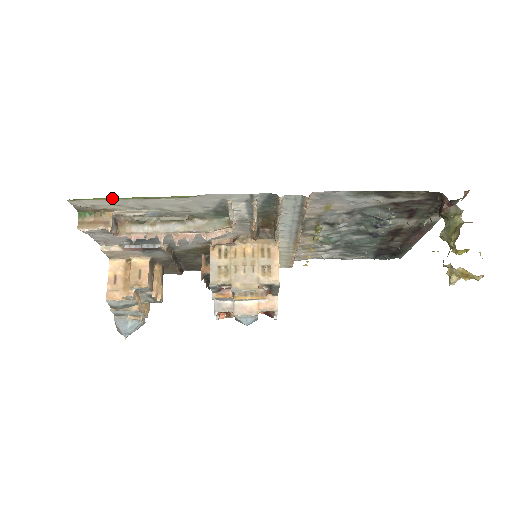
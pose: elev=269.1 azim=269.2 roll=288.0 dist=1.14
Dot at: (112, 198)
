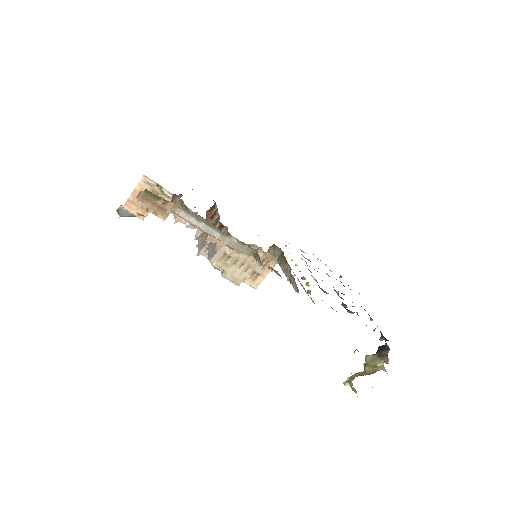
Dot at: occluded
